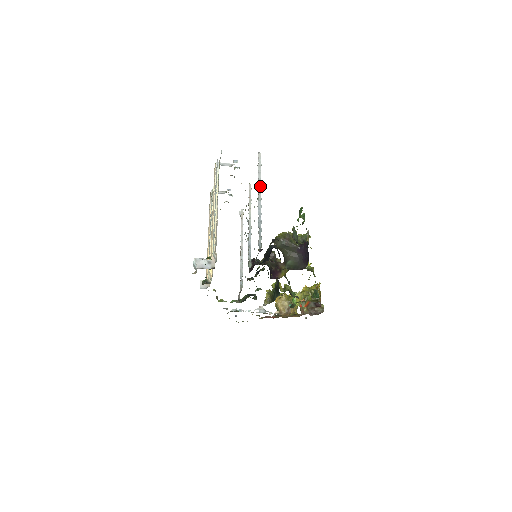
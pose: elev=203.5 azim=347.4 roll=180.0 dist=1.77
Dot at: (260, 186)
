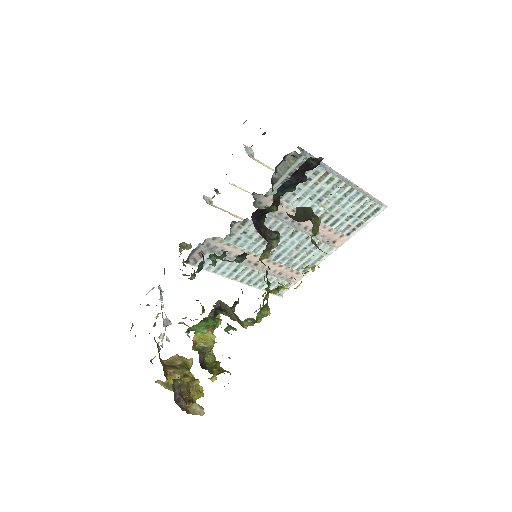
Dot at: (355, 189)
